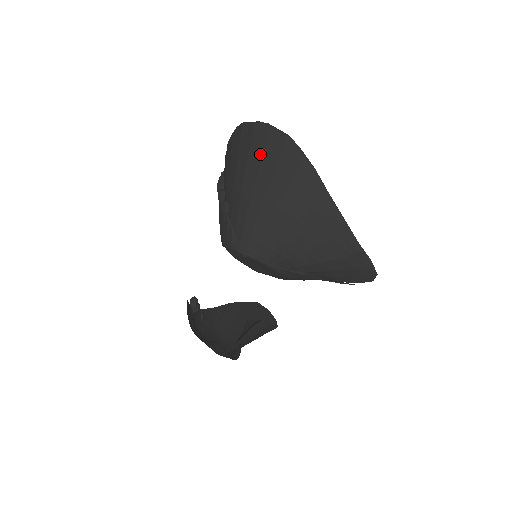
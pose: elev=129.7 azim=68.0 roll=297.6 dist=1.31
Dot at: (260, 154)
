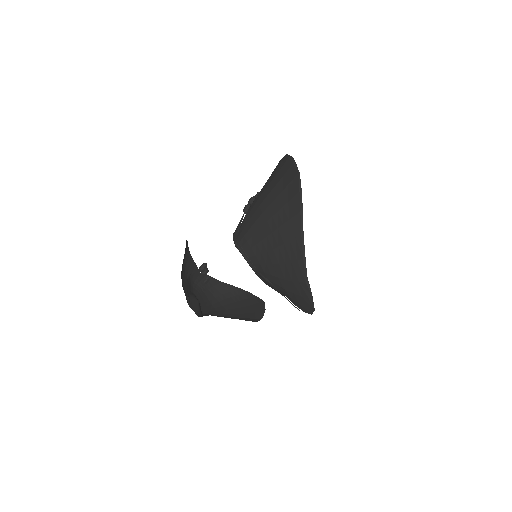
Dot at: (279, 179)
